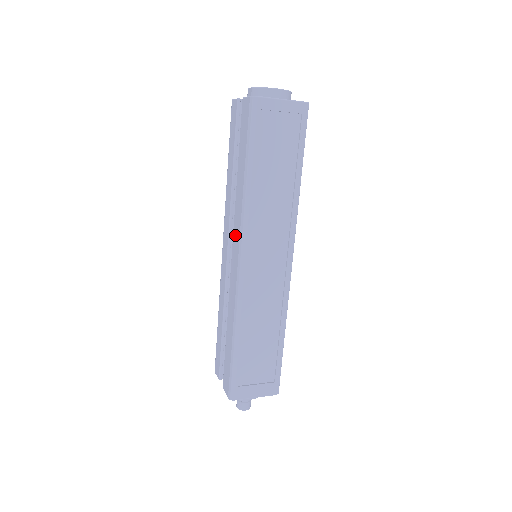
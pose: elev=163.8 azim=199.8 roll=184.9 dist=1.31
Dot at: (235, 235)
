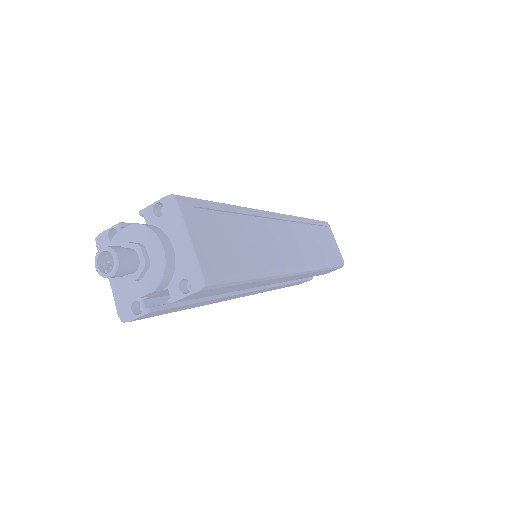
Dot at: occluded
